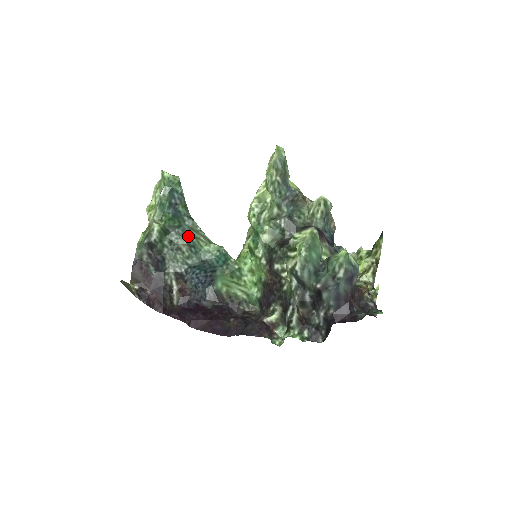
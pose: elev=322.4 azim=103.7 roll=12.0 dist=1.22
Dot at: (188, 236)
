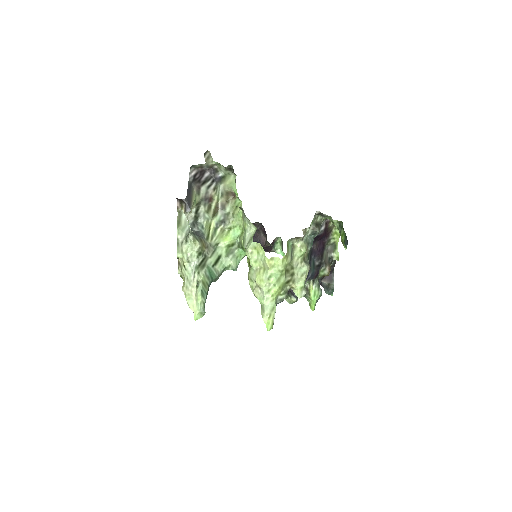
Dot at: occluded
